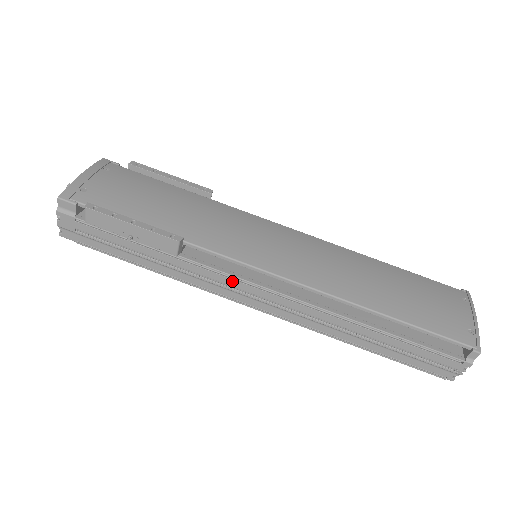
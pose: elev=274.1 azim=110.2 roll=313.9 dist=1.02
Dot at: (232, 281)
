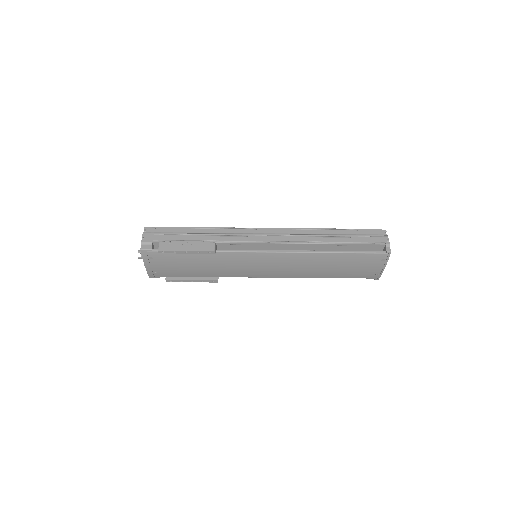
Dot at: occluded
